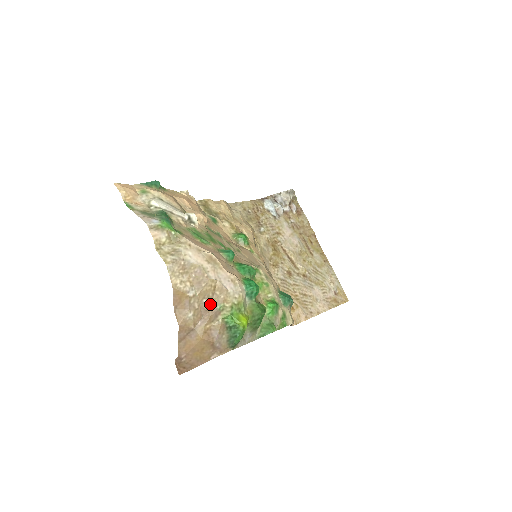
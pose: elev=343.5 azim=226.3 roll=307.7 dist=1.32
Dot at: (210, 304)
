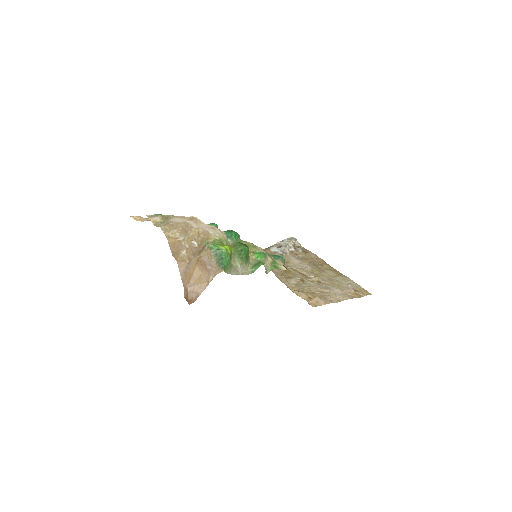
Dot at: (198, 243)
